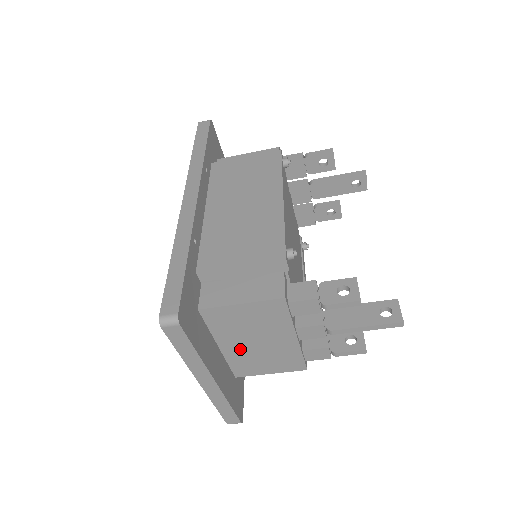
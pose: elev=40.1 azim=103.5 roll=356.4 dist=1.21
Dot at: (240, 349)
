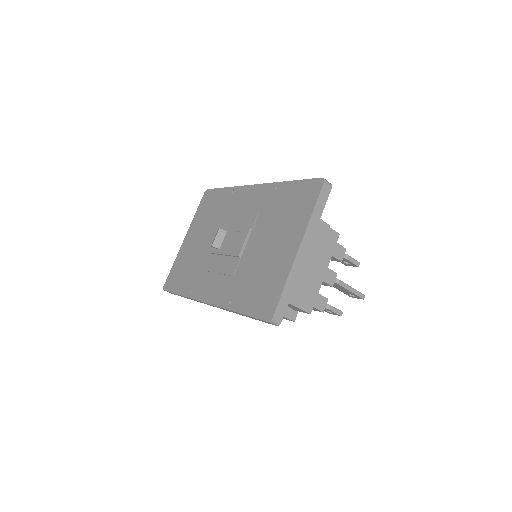
Dot at: occluded
